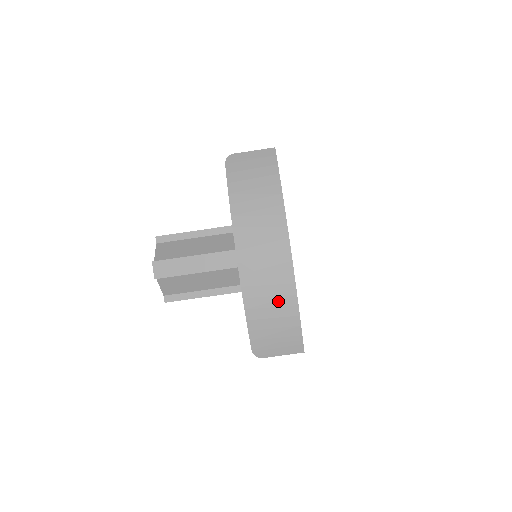
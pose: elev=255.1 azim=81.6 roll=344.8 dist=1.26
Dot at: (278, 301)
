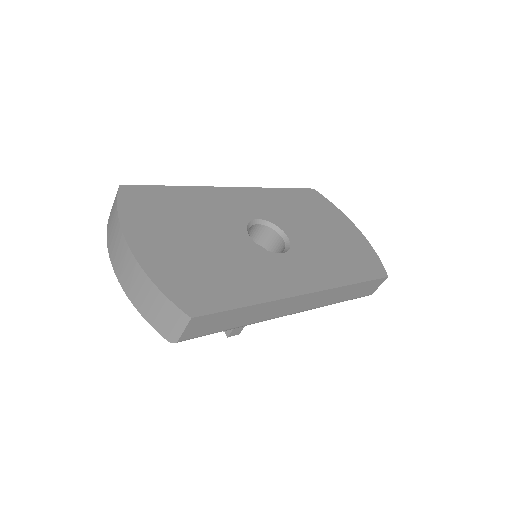
Dot at: (145, 290)
